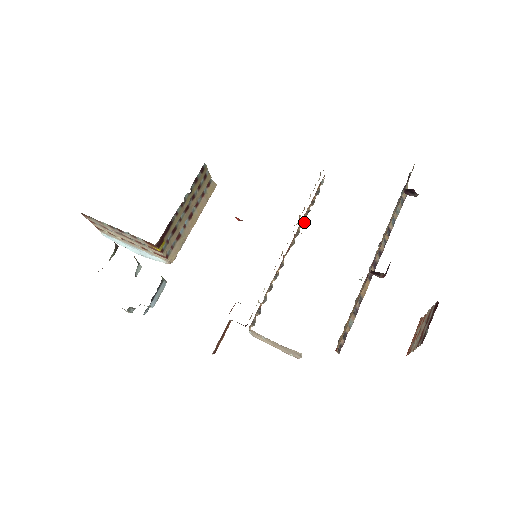
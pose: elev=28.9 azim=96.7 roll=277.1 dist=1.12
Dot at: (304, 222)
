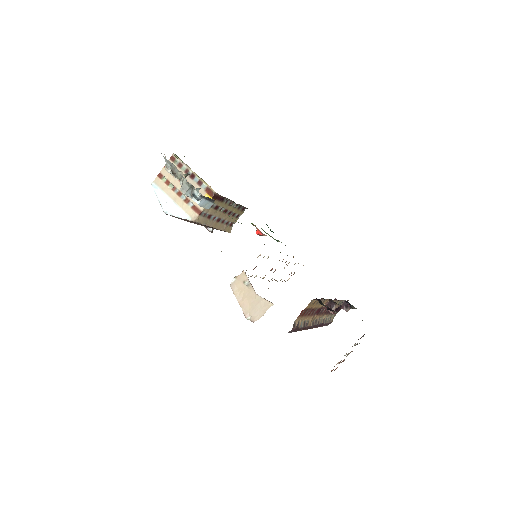
Dot at: occluded
